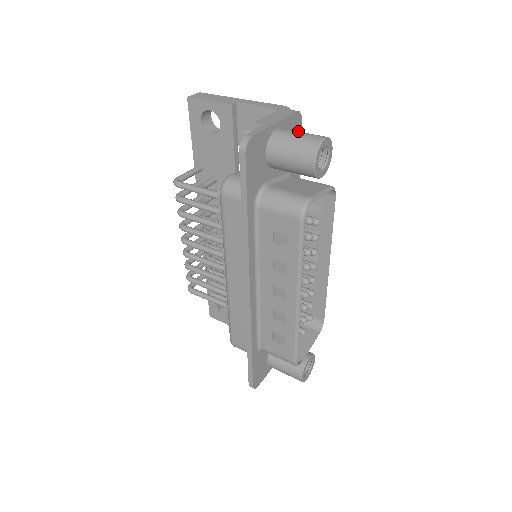
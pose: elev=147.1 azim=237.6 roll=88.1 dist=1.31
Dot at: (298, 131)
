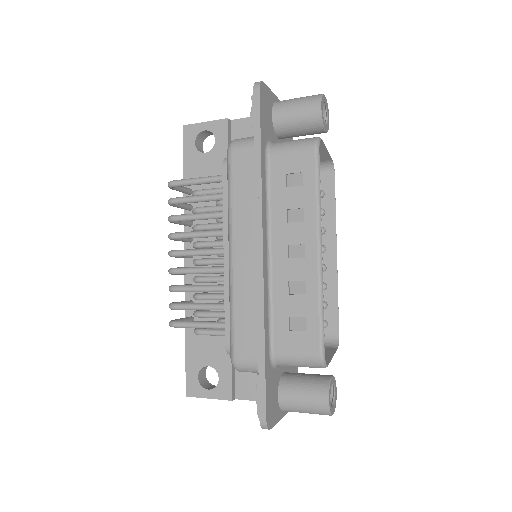
Dot at: occluded
